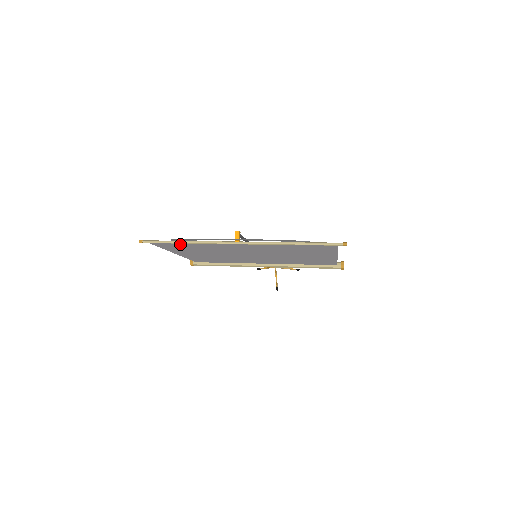
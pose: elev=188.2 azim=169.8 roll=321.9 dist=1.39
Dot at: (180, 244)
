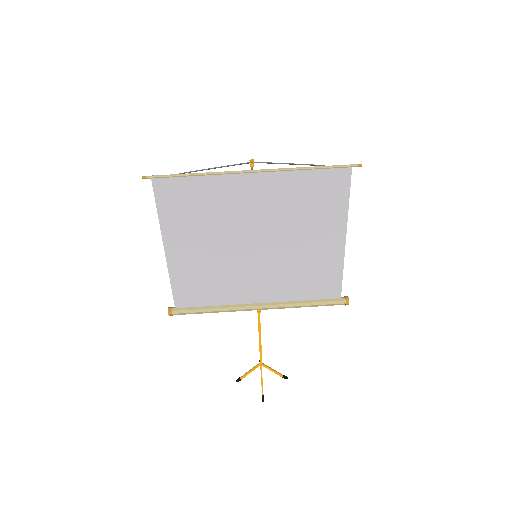
Dot at: (186, 187)
